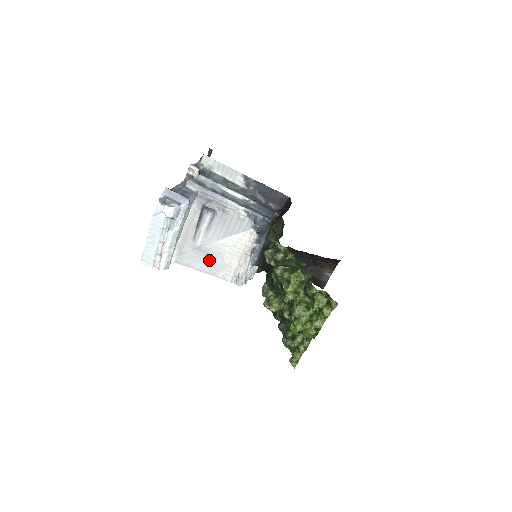
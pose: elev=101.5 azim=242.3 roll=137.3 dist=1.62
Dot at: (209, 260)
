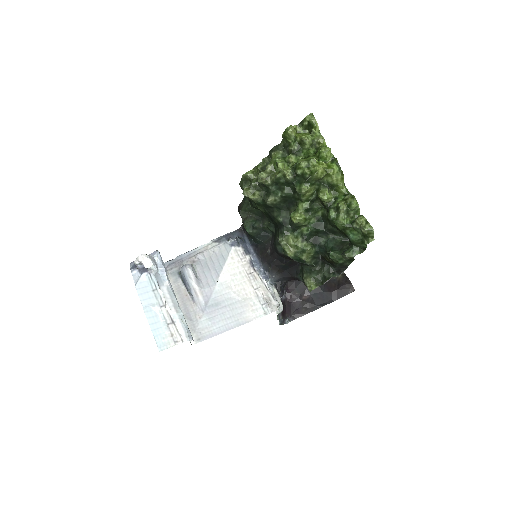
Dot at: (226, 310)
